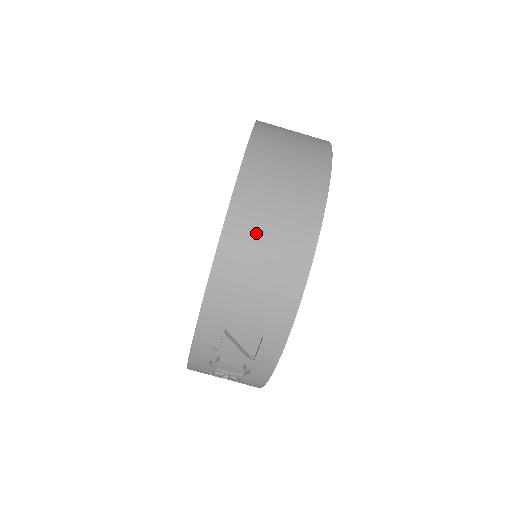
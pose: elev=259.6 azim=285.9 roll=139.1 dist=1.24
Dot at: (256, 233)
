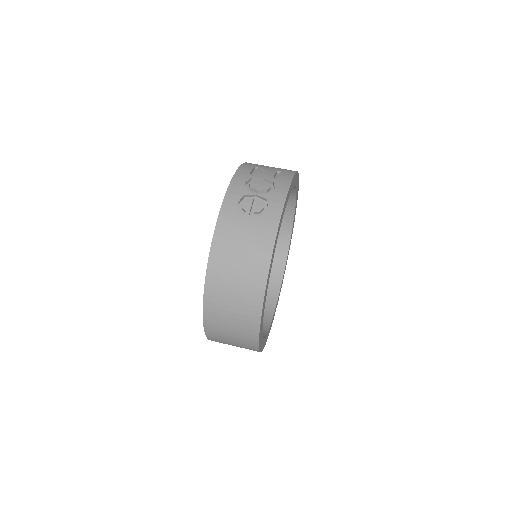
Dot at: occluded
